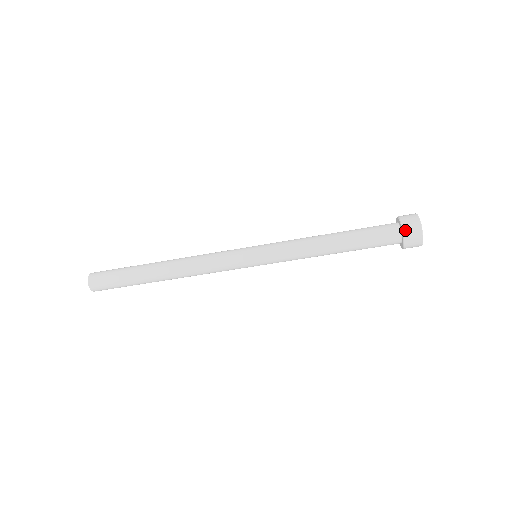
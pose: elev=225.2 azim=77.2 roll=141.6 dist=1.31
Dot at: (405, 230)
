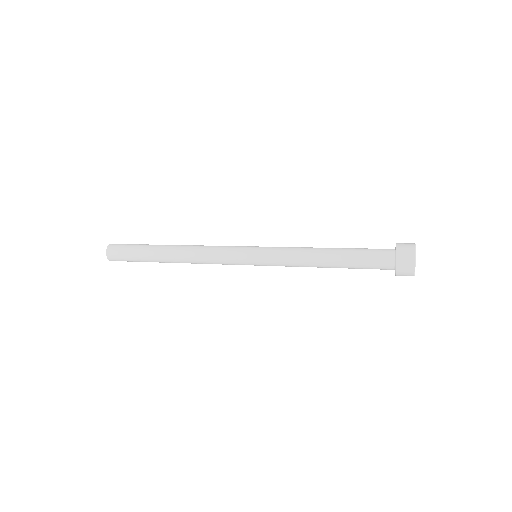
Dot at: (398, 269)
